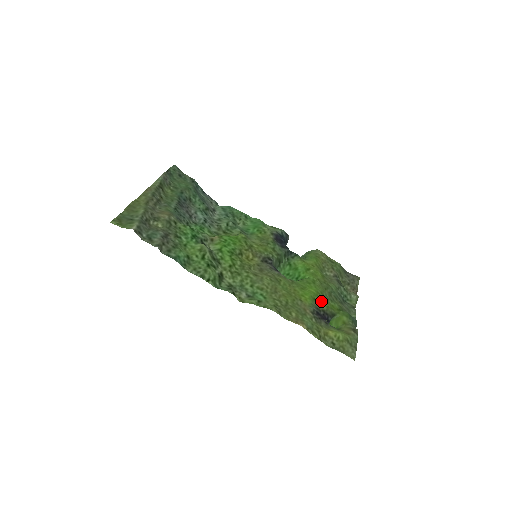
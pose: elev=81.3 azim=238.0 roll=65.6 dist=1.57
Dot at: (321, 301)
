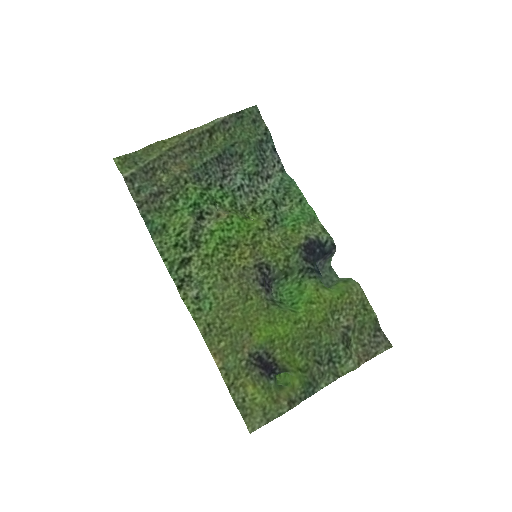
Dot at: (280, 348)
